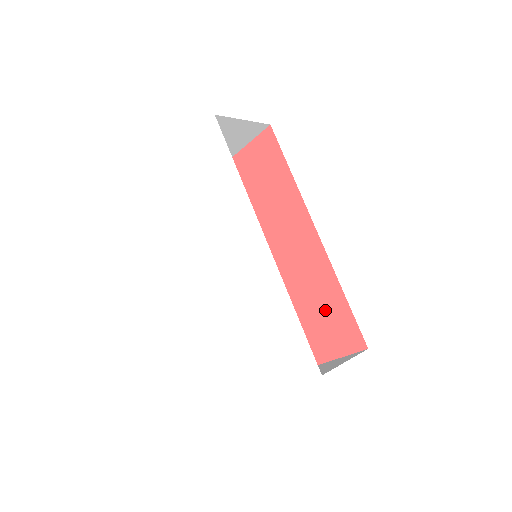
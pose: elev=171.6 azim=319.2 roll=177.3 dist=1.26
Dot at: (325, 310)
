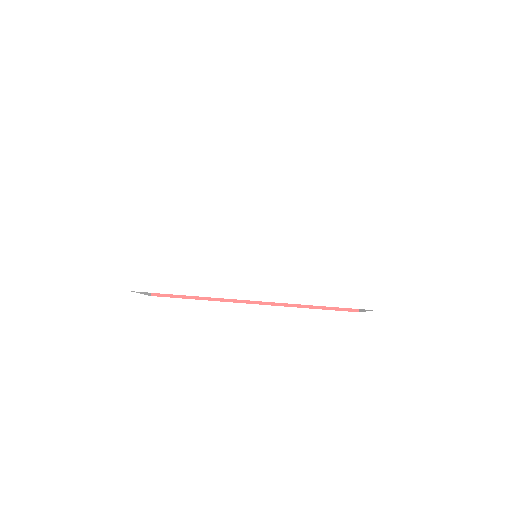
Dot at: occluded
